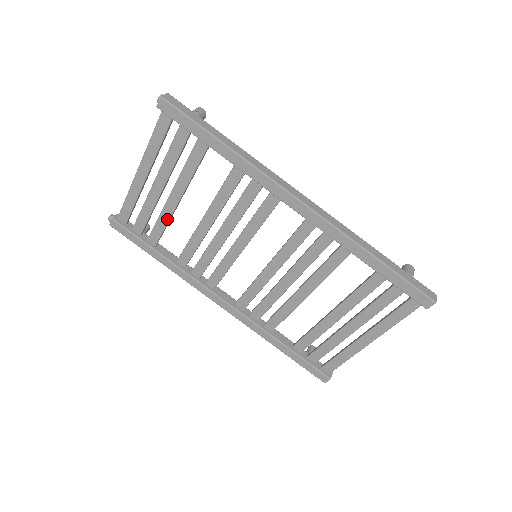
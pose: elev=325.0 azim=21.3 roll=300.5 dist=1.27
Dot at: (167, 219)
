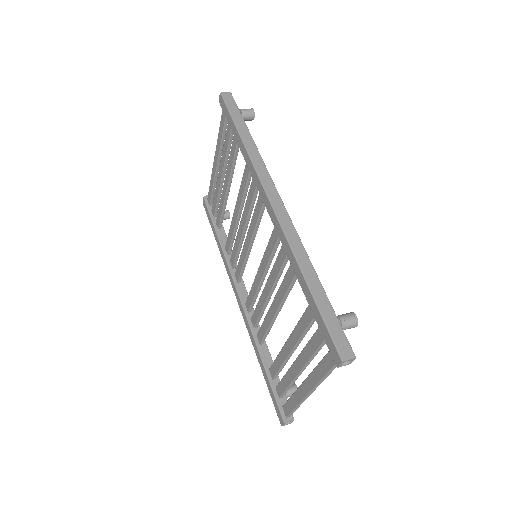
Dot at: (223, 205)
